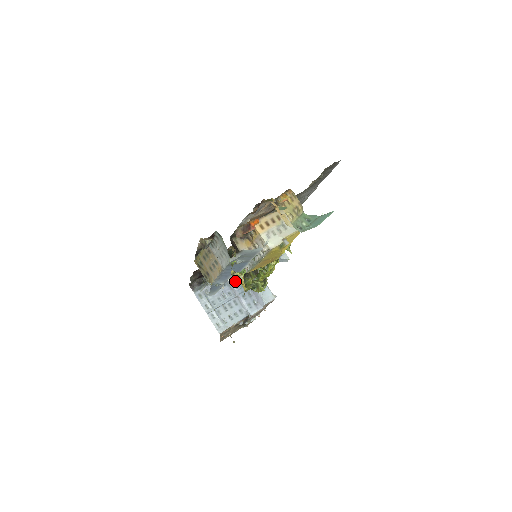
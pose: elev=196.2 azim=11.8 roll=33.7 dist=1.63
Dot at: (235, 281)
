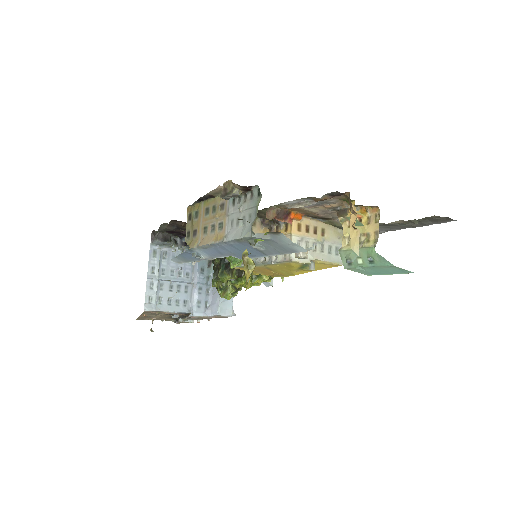
Dot at: (203, 266)
